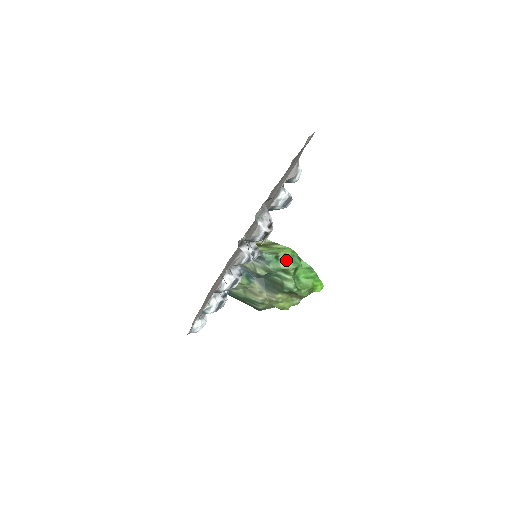
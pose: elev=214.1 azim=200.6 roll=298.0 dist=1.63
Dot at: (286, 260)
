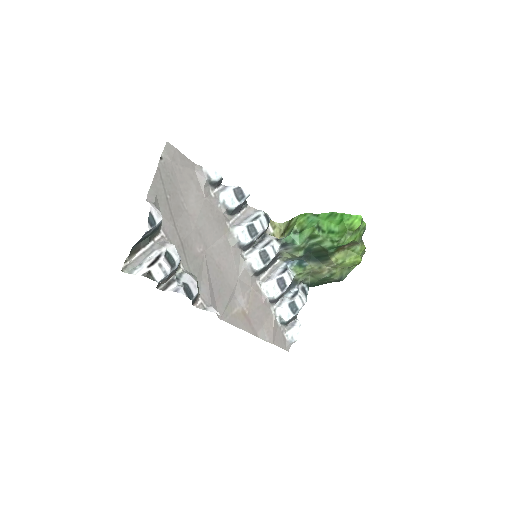
Dot at: (304, 228)
